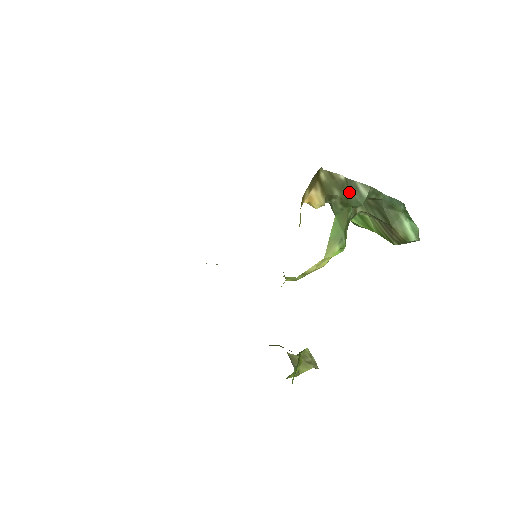
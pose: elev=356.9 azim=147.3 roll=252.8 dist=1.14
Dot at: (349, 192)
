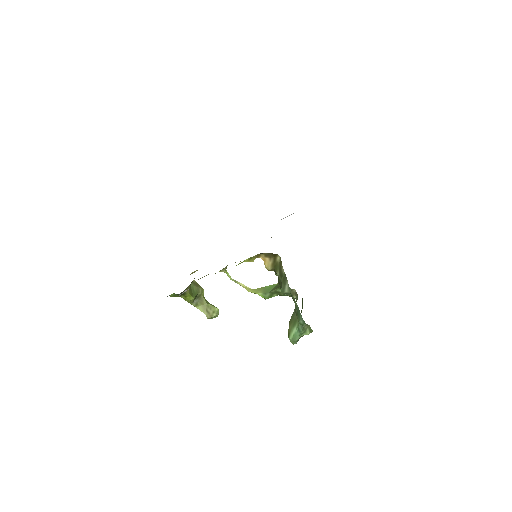
Dot at: (282, 280)
